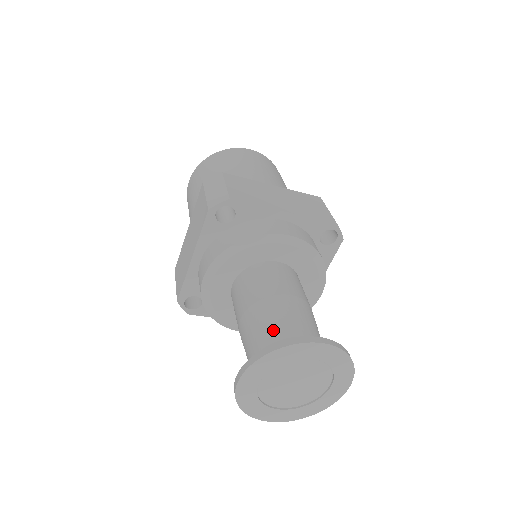
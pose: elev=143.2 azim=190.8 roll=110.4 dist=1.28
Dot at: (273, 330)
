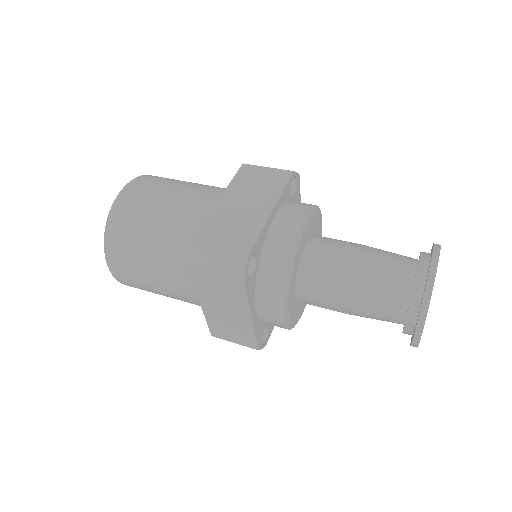
Dot at: (390, 289)
